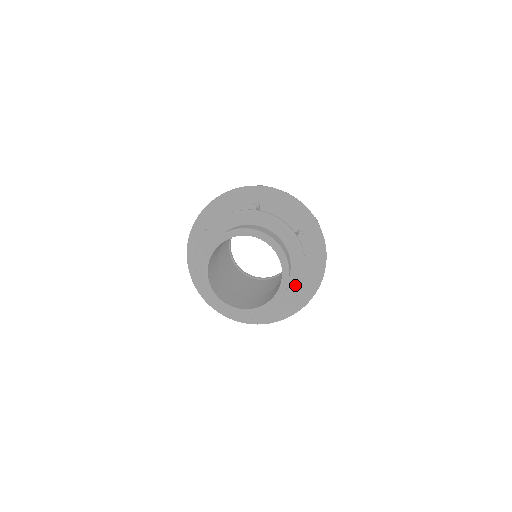
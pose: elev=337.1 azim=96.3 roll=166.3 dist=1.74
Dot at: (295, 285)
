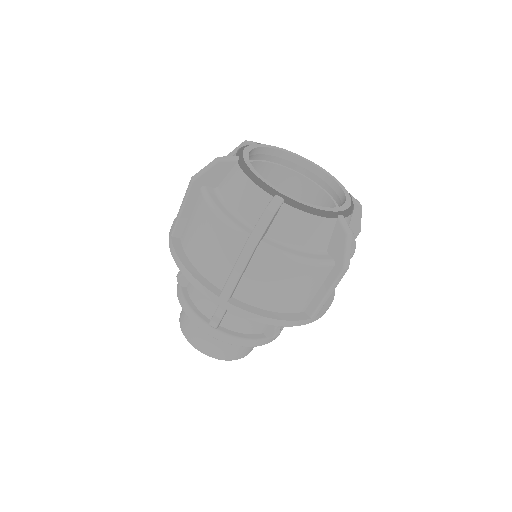
Dot at: occluded
